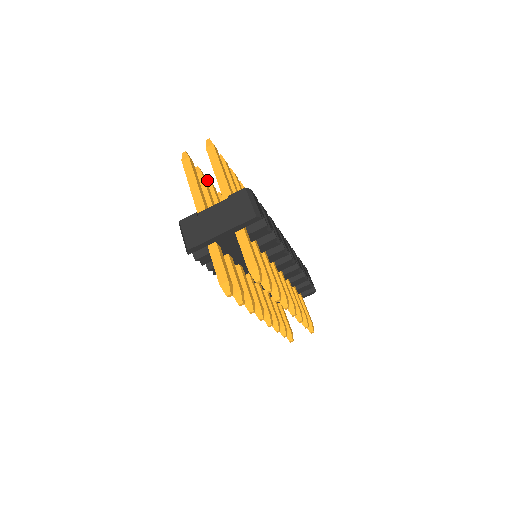
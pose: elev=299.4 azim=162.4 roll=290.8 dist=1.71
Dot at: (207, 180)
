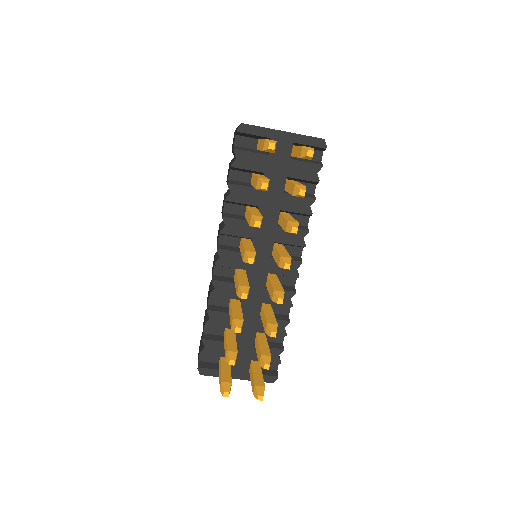
Dot at: occluded
